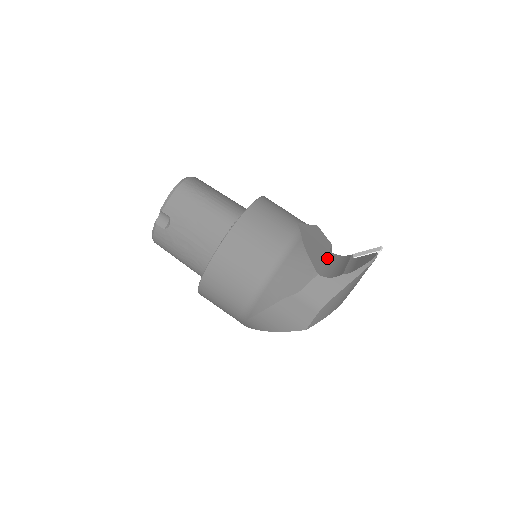
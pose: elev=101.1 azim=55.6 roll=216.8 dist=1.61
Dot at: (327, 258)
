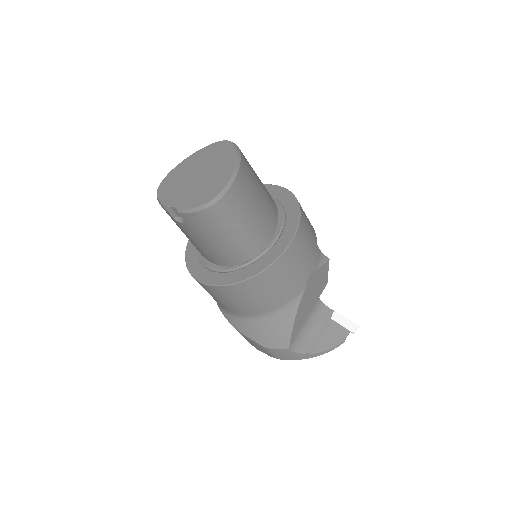
Dot at: (310, 314)
